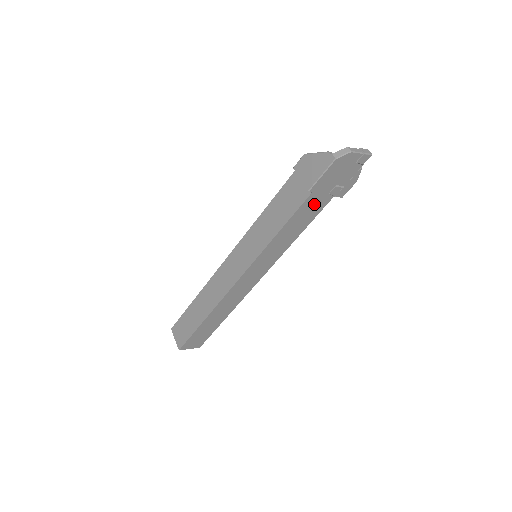
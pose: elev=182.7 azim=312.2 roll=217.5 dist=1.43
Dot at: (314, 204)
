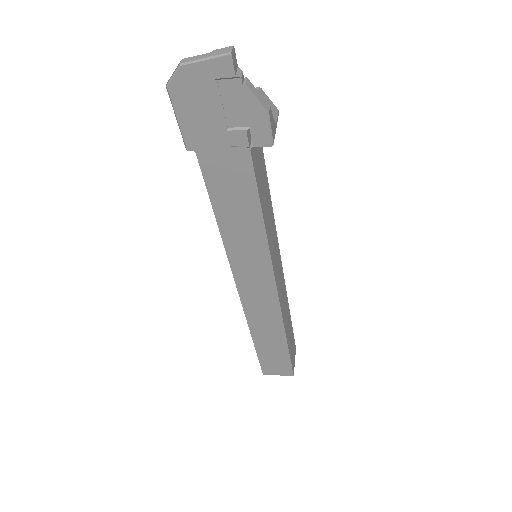
Dot at: (226, 168)
